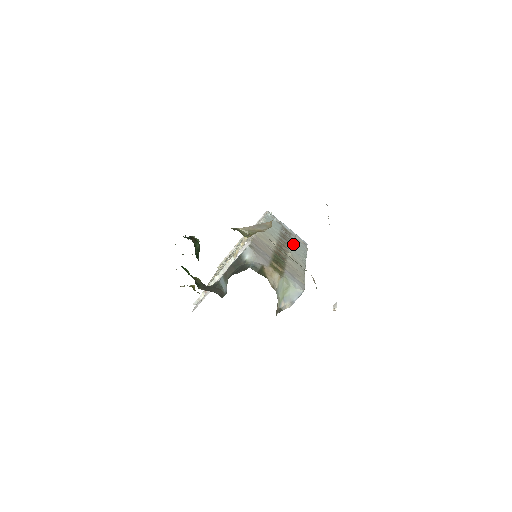
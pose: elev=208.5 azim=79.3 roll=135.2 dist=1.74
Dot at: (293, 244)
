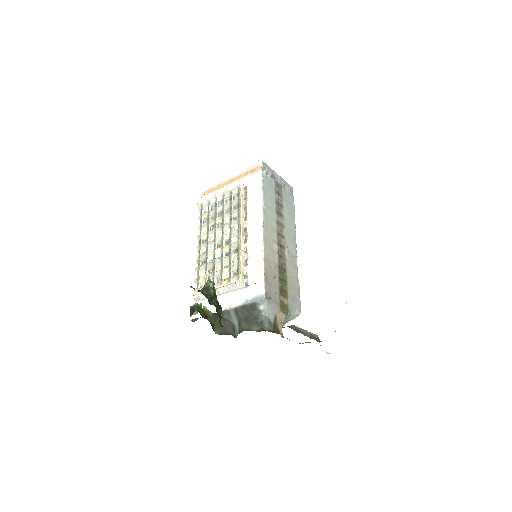
Dot at: (286, 215)
